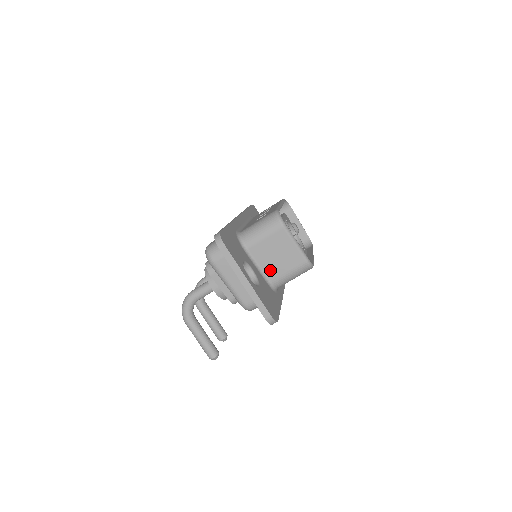
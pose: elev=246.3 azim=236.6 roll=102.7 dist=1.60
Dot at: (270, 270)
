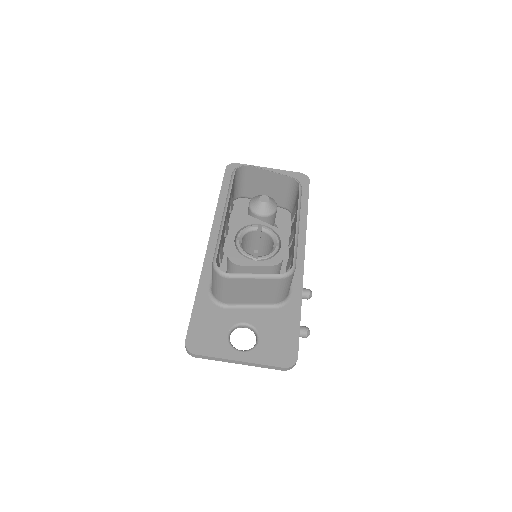
Dot at: (262, 300)
